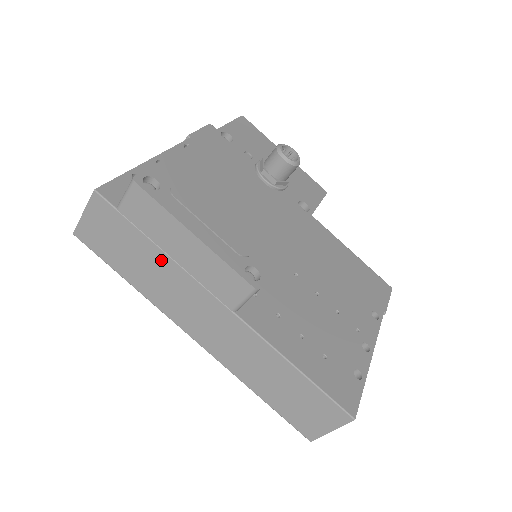
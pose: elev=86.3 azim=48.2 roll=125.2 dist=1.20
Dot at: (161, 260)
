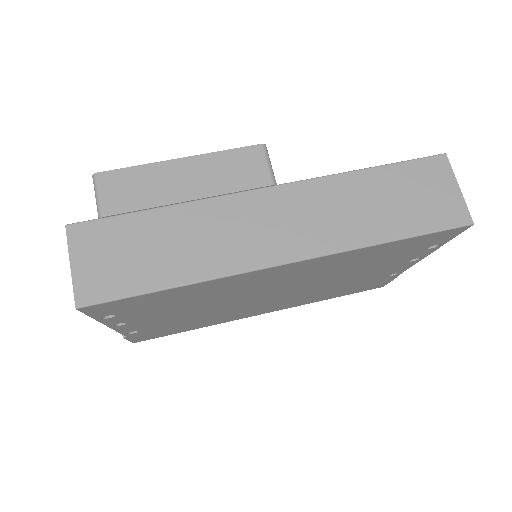
Dot at: (179, 216)
